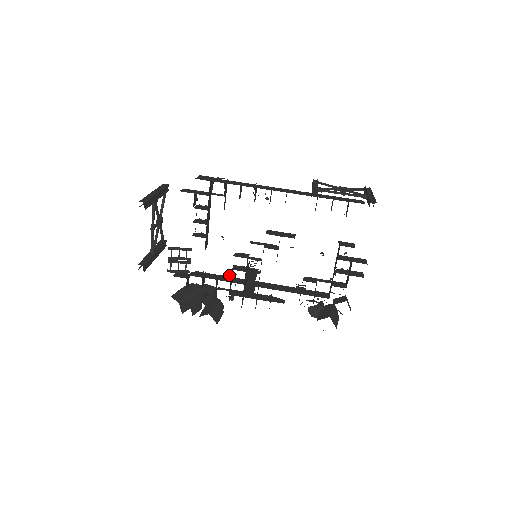
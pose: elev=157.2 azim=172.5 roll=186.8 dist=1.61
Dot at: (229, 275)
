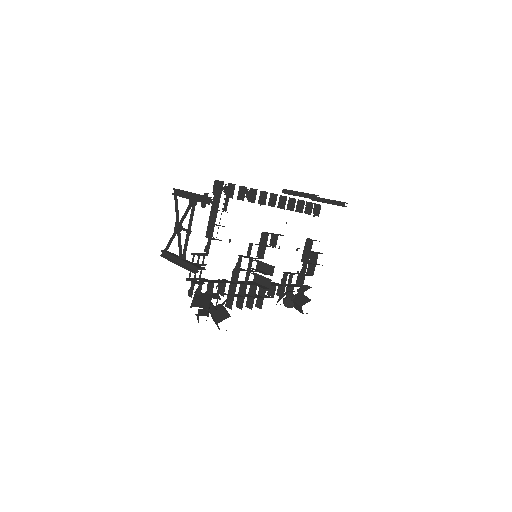
Dot at: occluded
